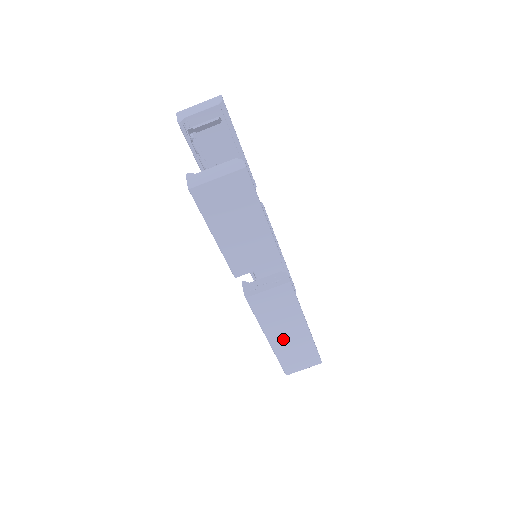
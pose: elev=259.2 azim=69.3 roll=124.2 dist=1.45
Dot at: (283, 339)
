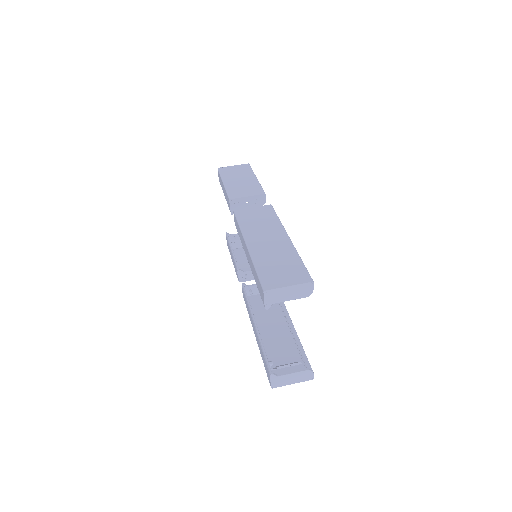
Dot at: (263, 246)
